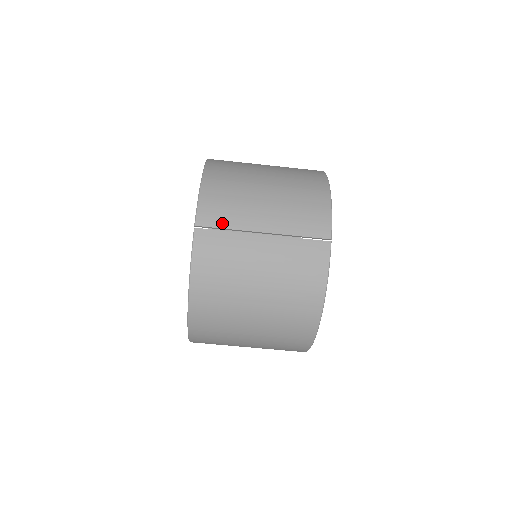
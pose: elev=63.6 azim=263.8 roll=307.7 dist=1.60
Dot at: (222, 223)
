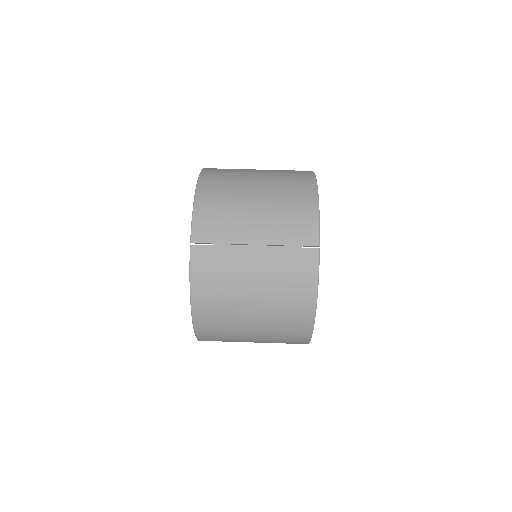
Dot at: (216, 238)
